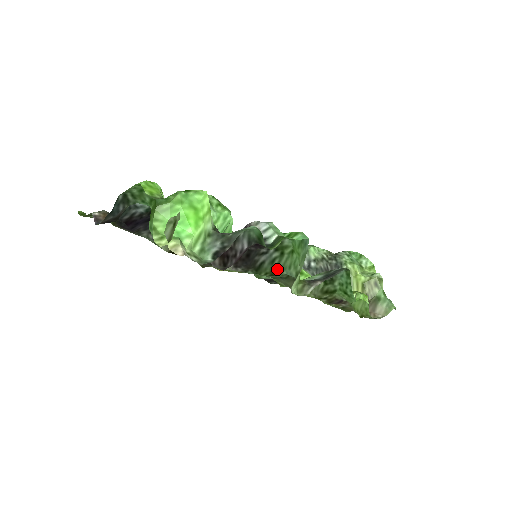
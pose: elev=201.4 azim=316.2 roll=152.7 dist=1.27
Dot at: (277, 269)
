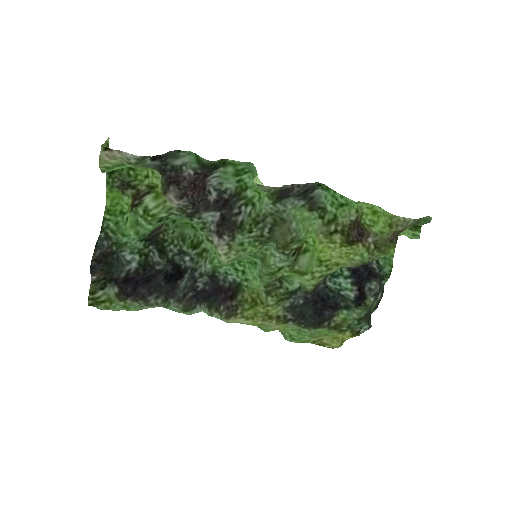
Dot at: (256, 215)
